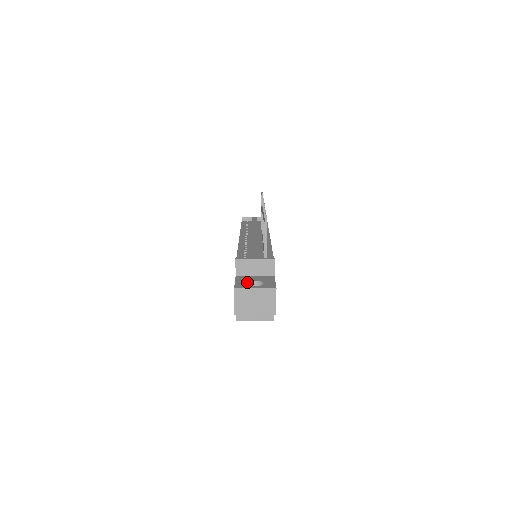
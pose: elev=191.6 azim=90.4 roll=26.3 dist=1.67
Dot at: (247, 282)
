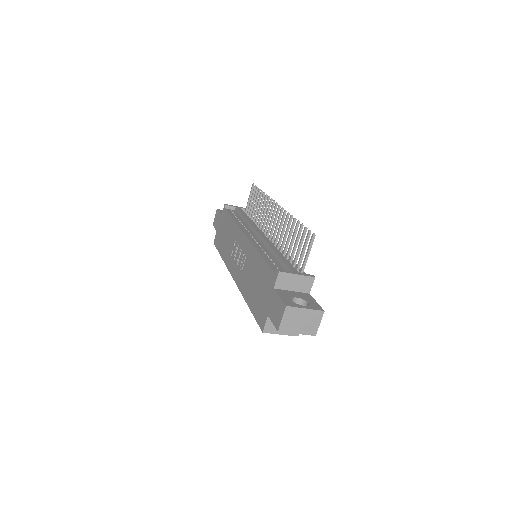
Dot at: (291, 299)
